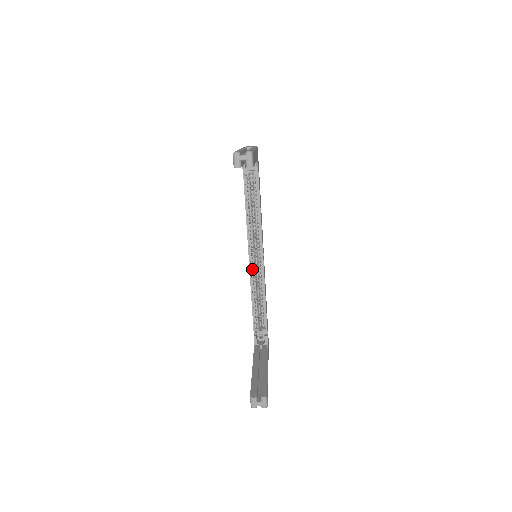
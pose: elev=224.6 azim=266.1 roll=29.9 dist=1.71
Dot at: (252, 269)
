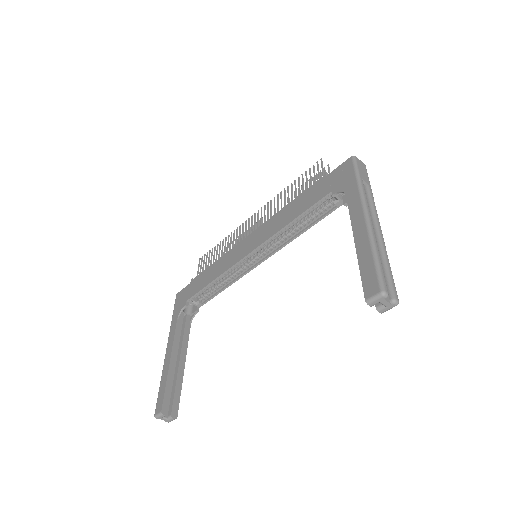
Dot at: occluded
